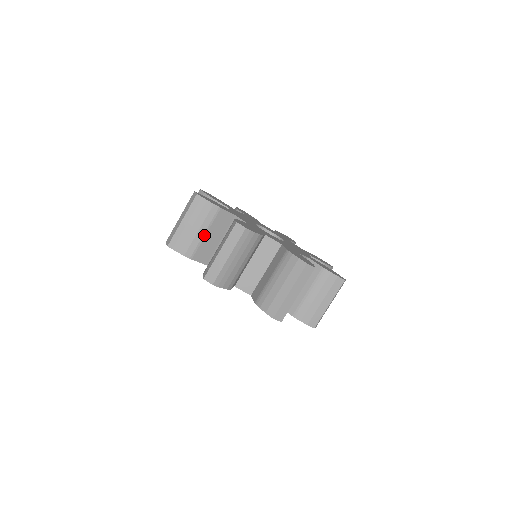
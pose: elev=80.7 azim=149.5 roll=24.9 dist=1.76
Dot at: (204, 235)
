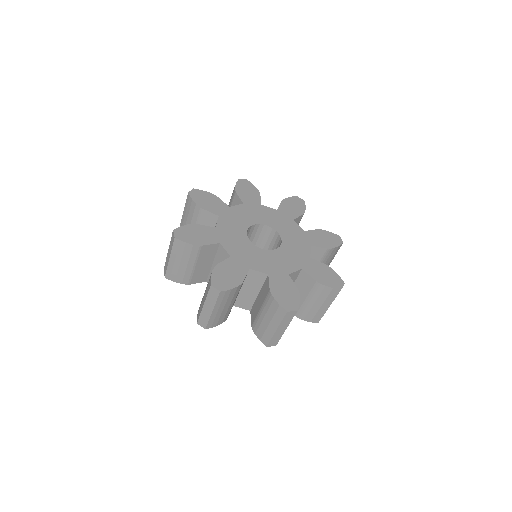
Dot at: occluded
